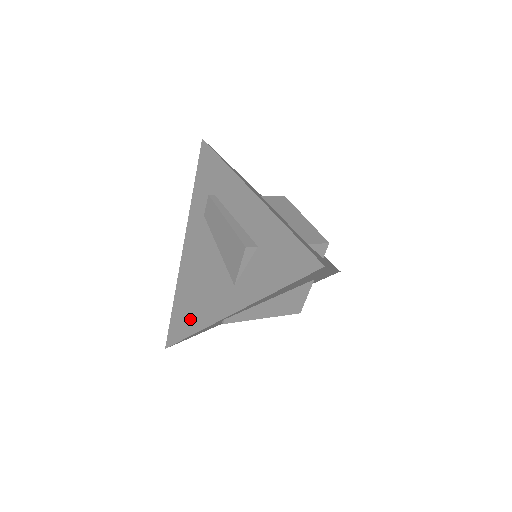
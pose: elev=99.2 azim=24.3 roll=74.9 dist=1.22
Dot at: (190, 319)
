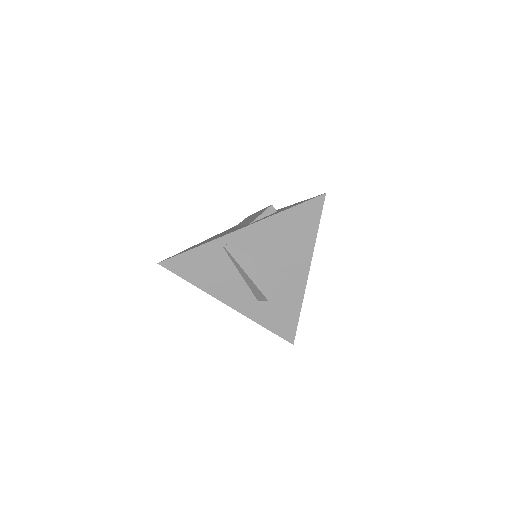
Dot at: occluded
